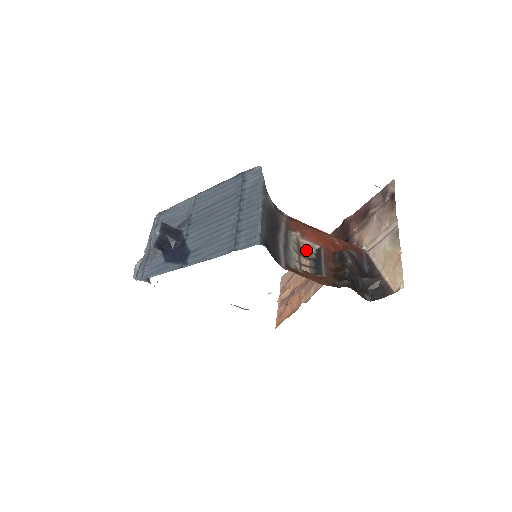
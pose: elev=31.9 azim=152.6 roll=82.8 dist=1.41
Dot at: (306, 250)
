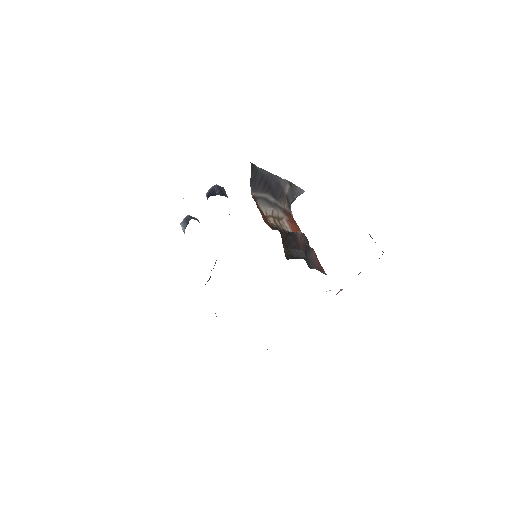
Dot at: (281, 225)
